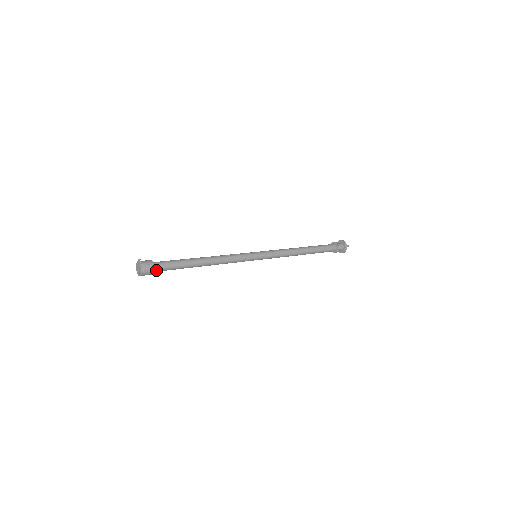
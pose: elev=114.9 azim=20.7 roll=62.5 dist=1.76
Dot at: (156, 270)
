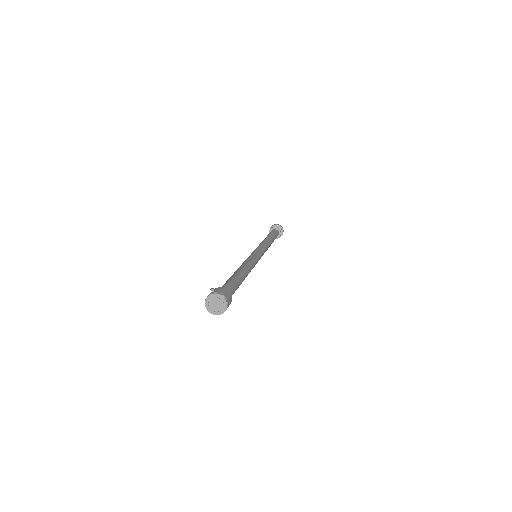
Dot at: occluded
